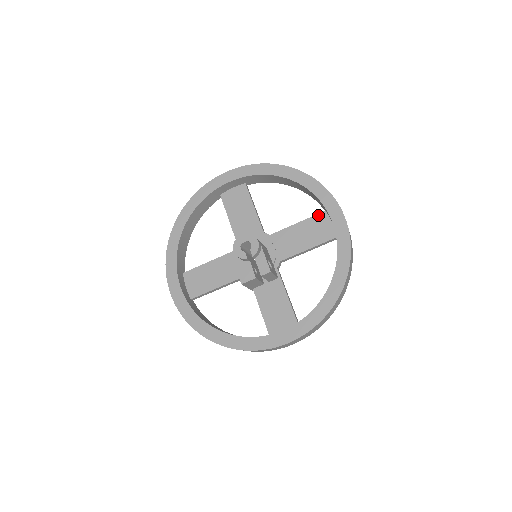
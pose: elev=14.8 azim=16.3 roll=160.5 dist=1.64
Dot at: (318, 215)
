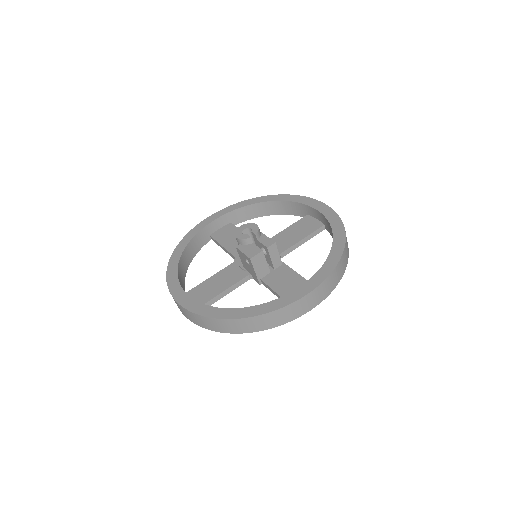
Dot at: (302, 219)
